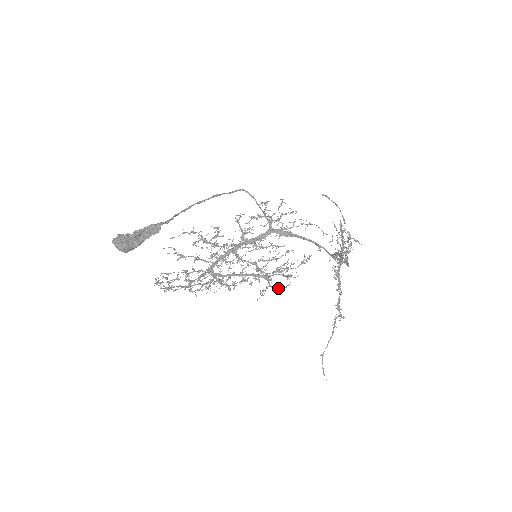
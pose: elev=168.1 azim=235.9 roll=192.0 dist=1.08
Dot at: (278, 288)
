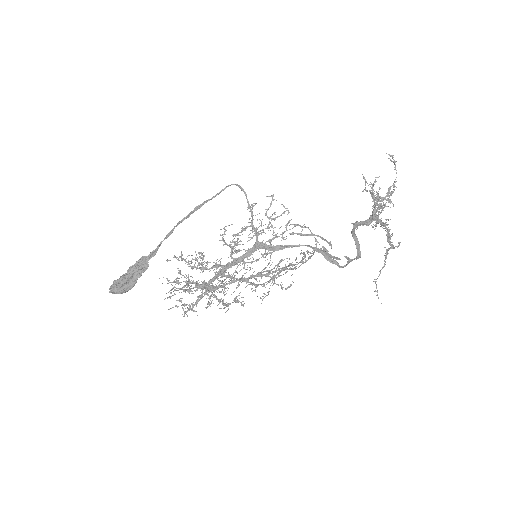
Dot at: (281, 288)
